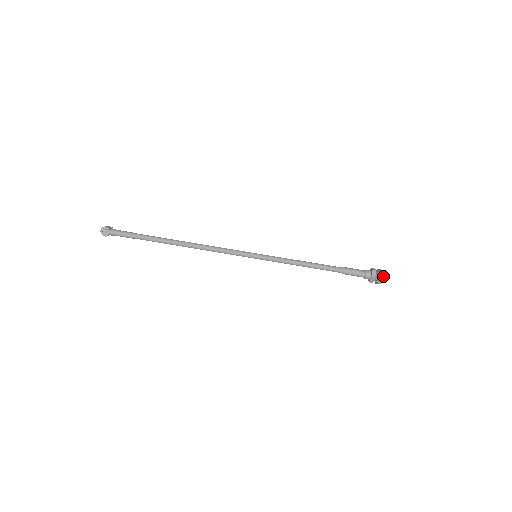
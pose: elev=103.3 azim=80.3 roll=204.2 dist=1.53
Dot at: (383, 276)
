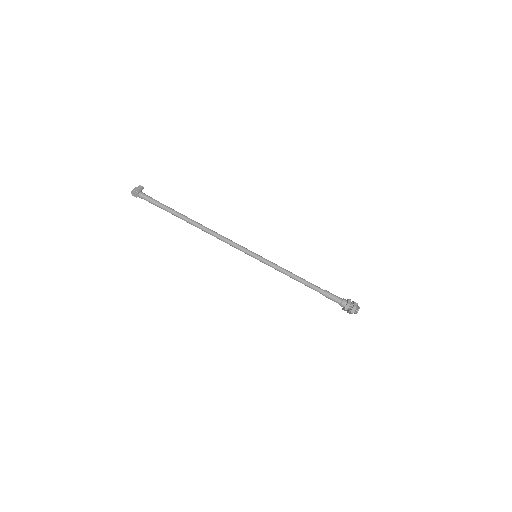
Dot at: (354, 312)
